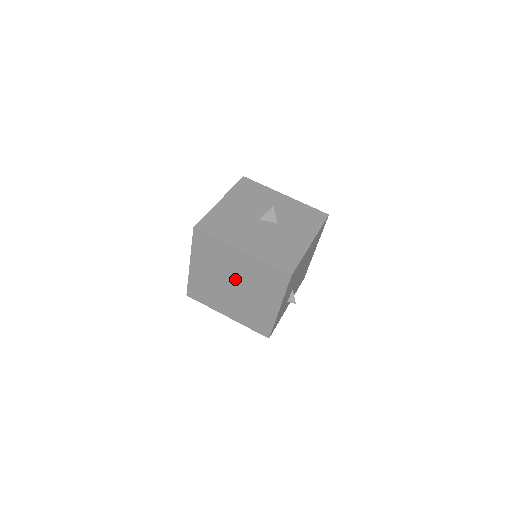
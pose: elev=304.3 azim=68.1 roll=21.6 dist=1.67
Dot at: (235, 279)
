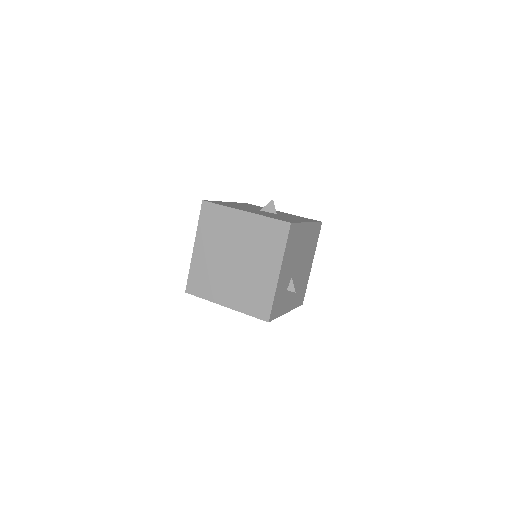
Dot at: (237, 249)
